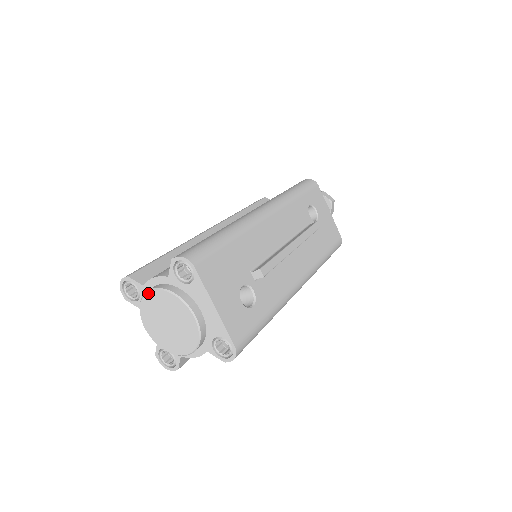
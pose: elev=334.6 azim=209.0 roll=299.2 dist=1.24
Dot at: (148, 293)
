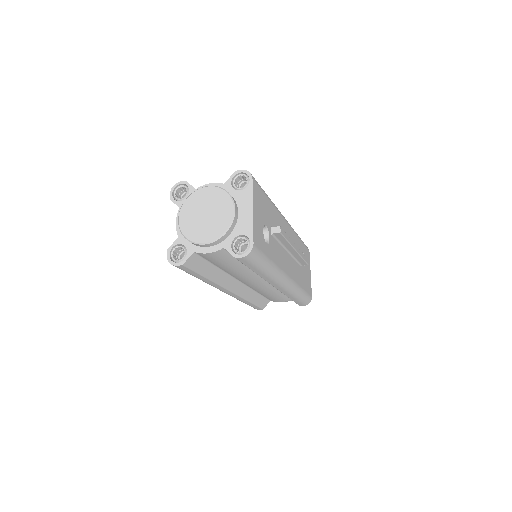
Dot at: (202, 188)
